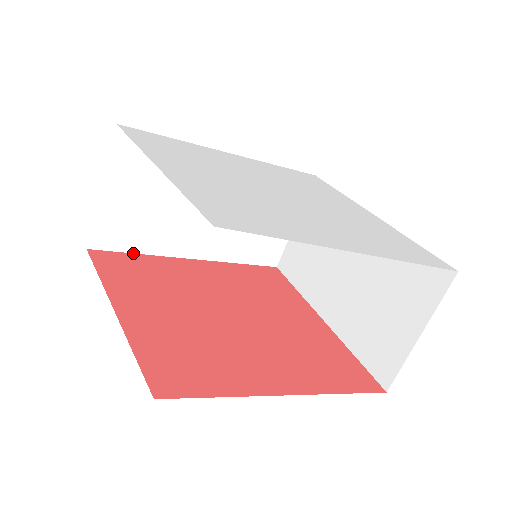
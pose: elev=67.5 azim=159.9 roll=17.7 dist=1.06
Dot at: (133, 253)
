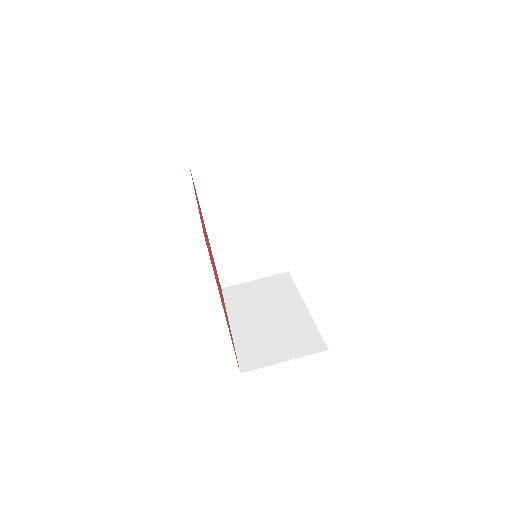
Dot at: (197, 194)
